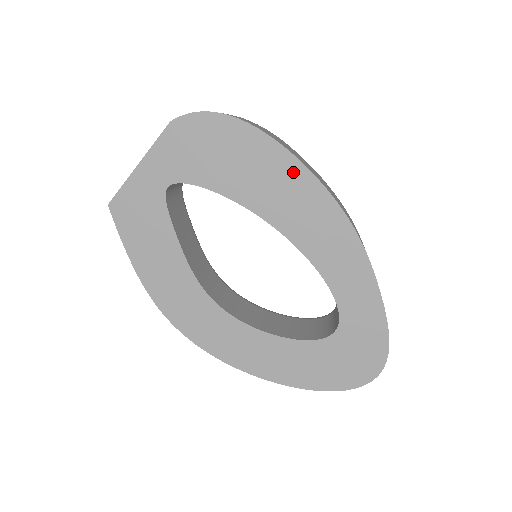
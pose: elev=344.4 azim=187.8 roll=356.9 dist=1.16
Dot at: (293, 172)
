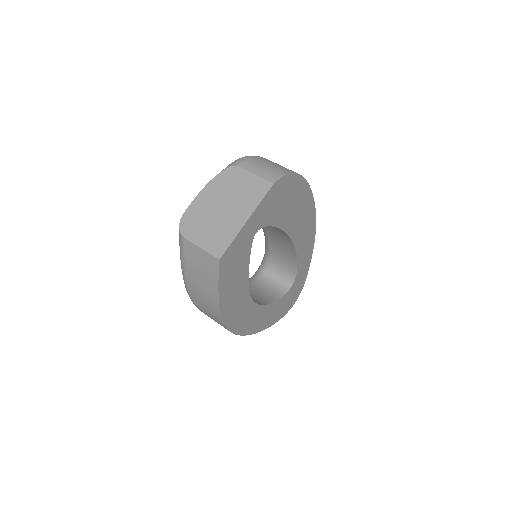
Dot at: (309, 204)
